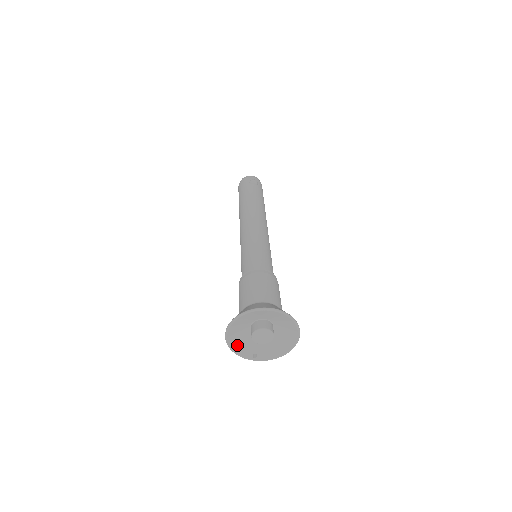
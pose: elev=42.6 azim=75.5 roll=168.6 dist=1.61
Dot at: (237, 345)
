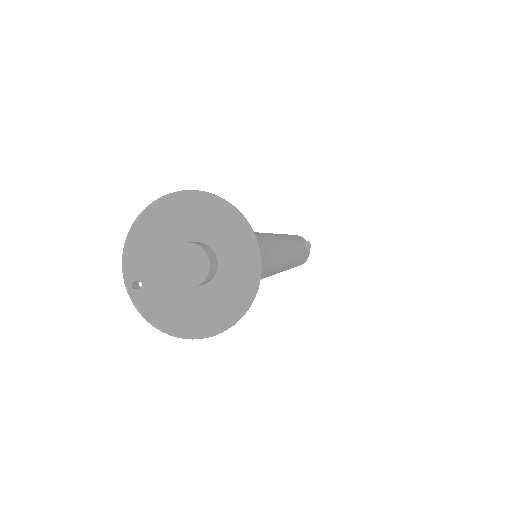
Dot at: (143, 239)
